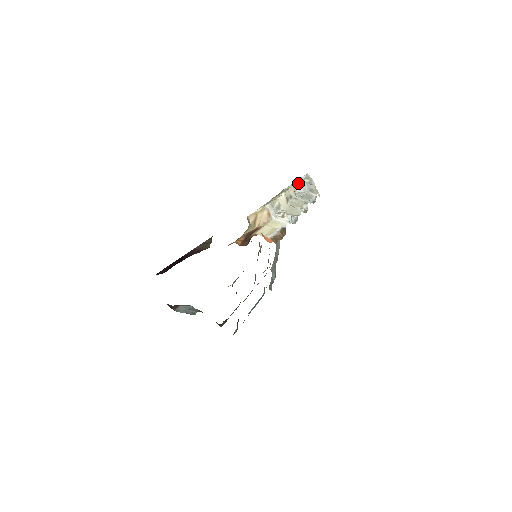
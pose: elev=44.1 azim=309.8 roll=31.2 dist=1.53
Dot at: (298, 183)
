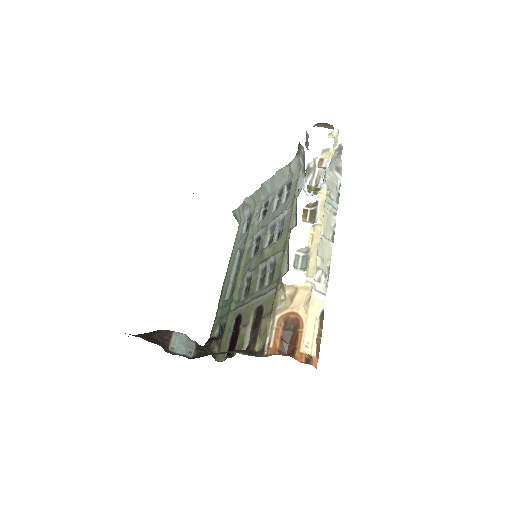
Dot at: (329, 165)
